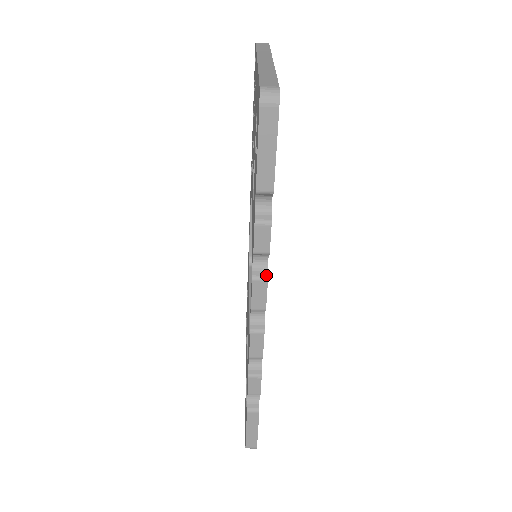
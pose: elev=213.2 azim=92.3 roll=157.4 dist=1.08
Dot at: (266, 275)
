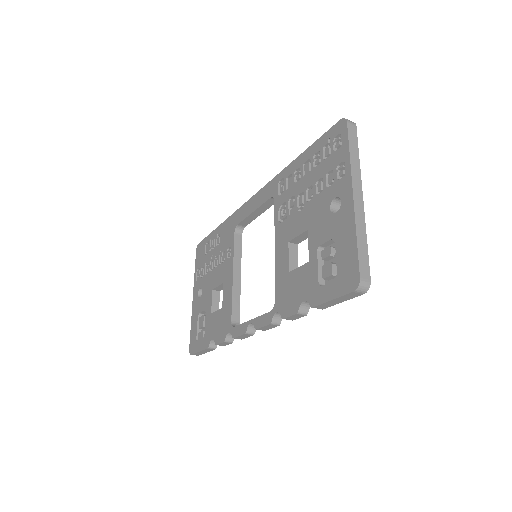
Dot at: (280, 322)
